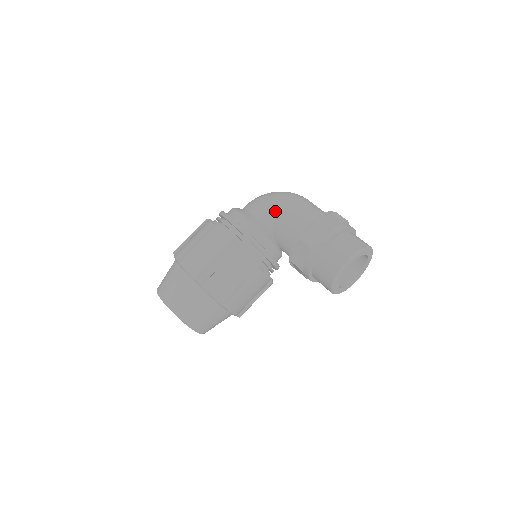
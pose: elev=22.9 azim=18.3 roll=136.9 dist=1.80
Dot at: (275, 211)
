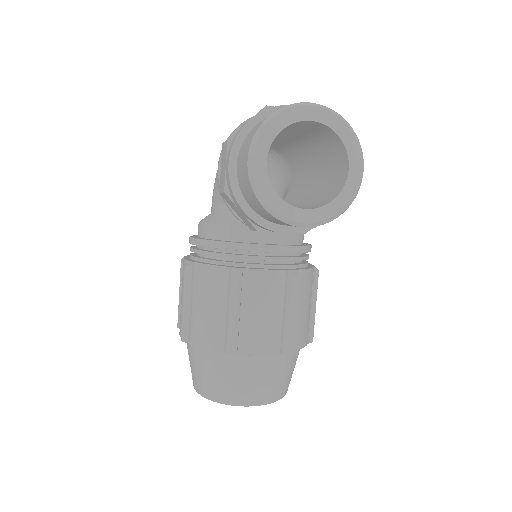
Dot at: (217, 186)
